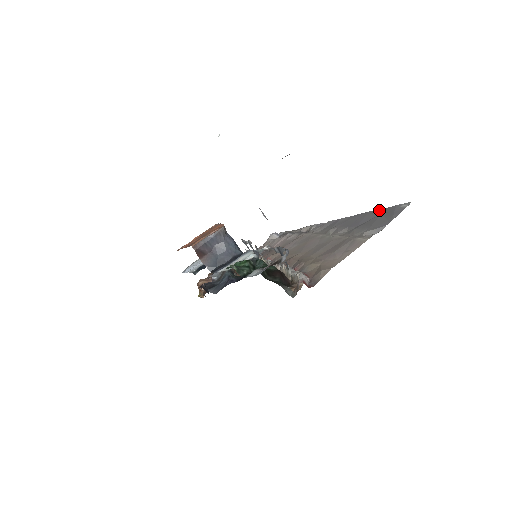
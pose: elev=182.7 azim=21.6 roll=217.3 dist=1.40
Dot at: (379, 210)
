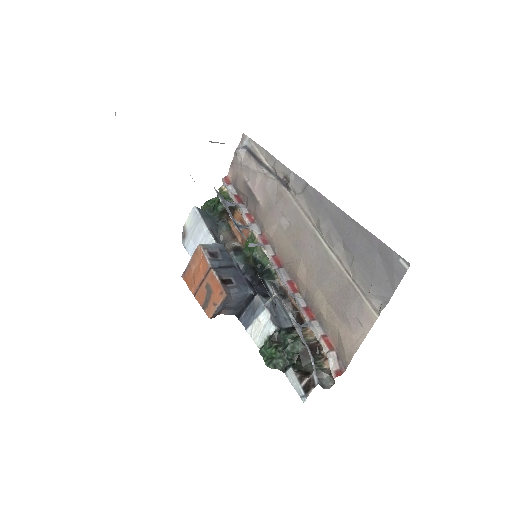
Dot at: (373, 237)
